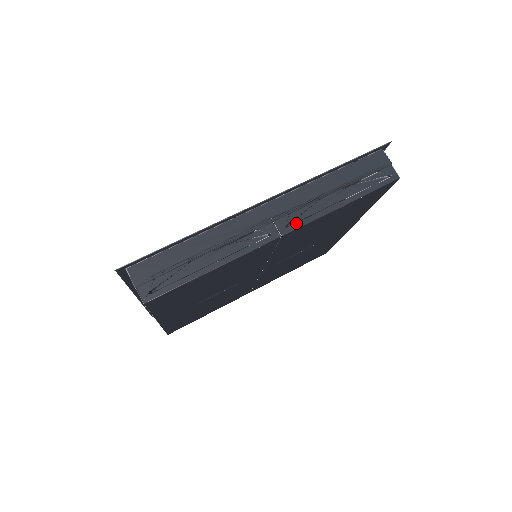
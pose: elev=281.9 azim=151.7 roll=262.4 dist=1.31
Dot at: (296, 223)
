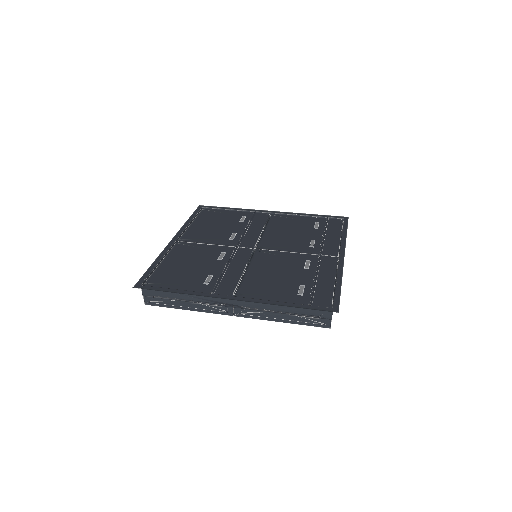
Dot at: (246, 315)
